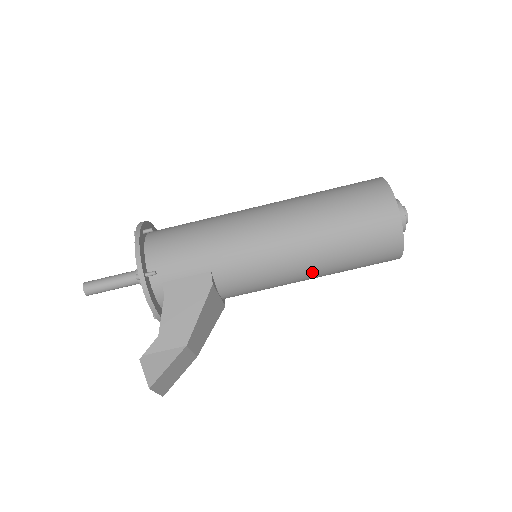
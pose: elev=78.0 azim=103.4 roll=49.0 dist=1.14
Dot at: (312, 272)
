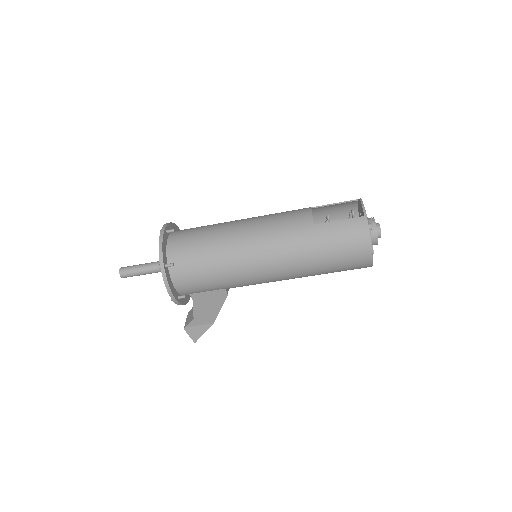
Dot at: occluded
